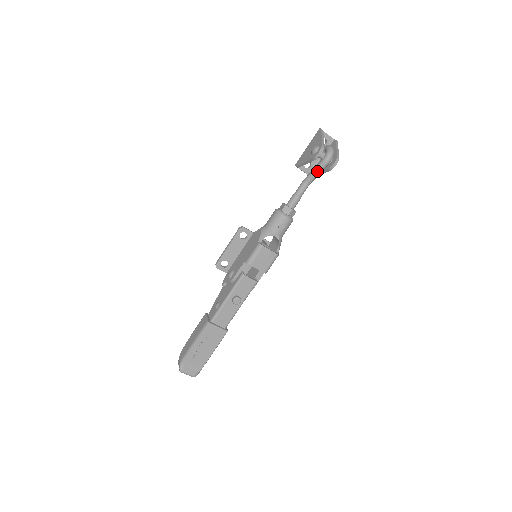
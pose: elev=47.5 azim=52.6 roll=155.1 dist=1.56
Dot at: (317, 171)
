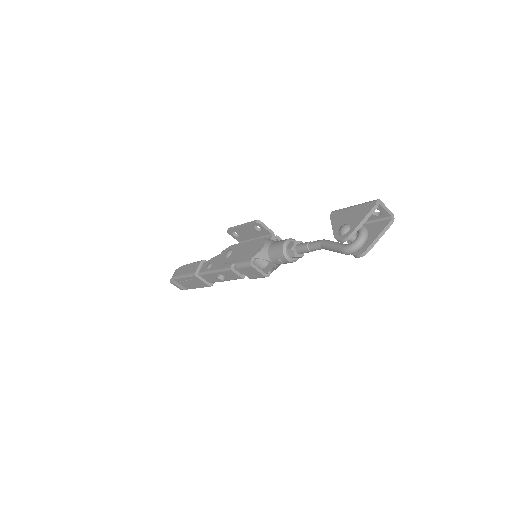
Dot at: (333, 250)
